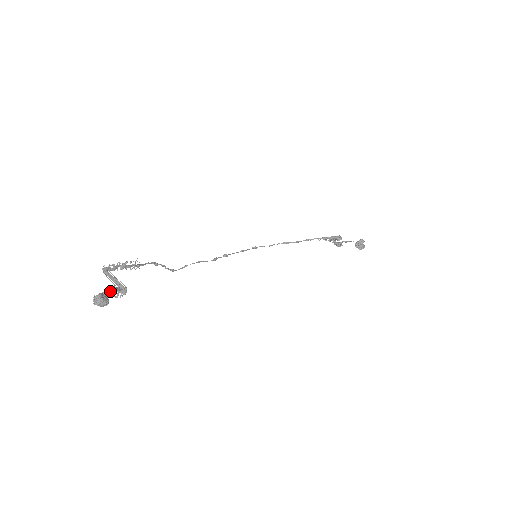
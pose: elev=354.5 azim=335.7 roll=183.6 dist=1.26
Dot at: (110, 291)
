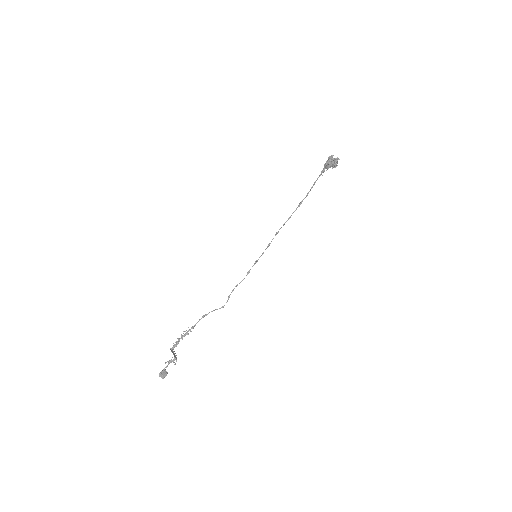
Dot at: (167, 366)
